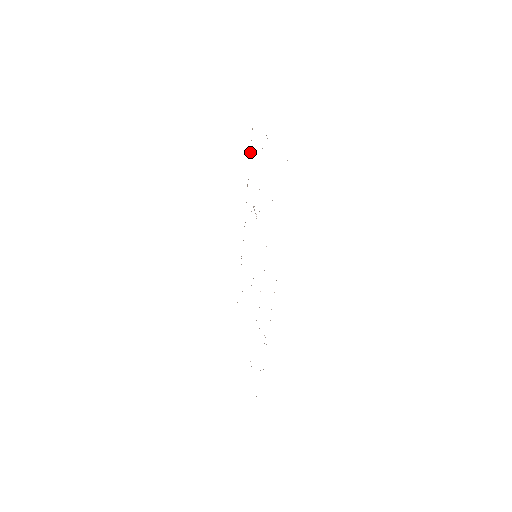
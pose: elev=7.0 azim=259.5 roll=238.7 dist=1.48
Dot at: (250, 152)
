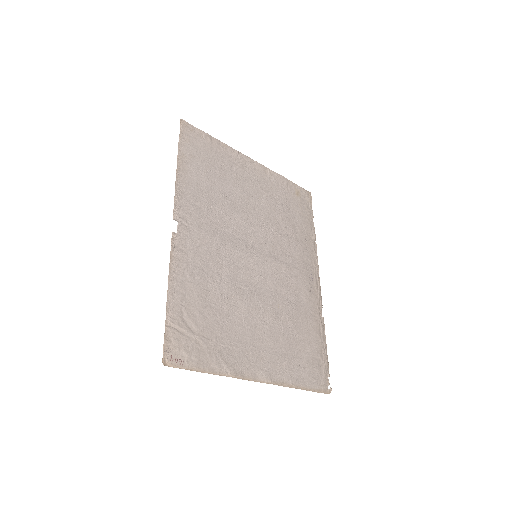
Dot at: (311, 215)
